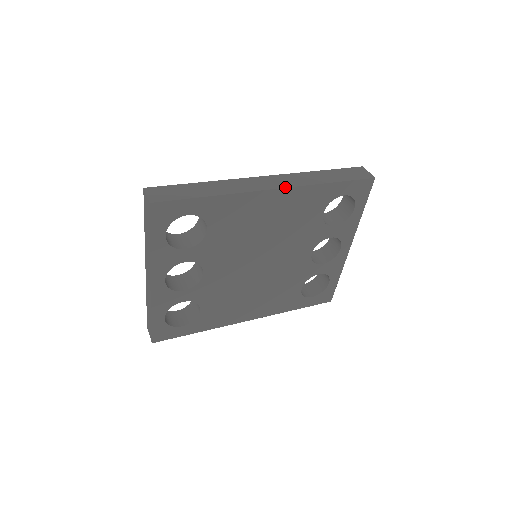
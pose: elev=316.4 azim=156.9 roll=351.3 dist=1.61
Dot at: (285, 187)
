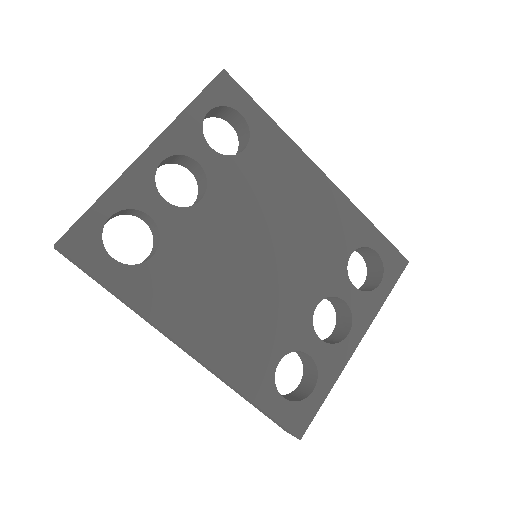
Dot at: (332, 182)
